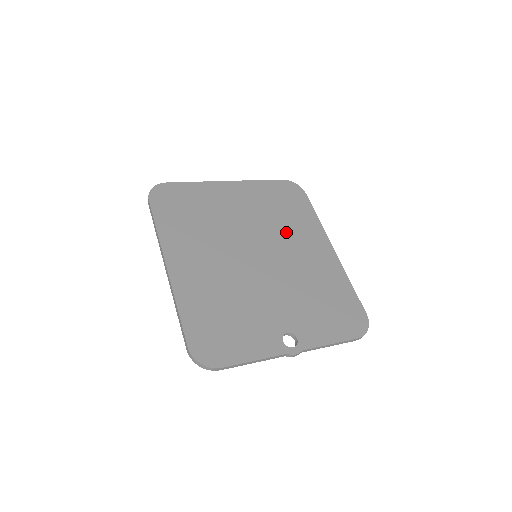
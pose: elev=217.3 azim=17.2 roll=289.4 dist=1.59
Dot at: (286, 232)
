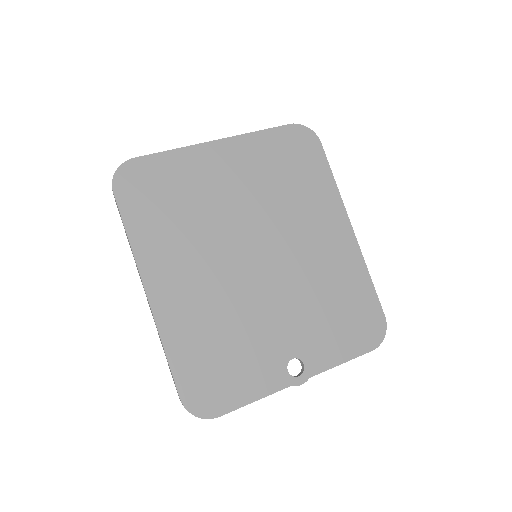
Dot at: (294, 213)
